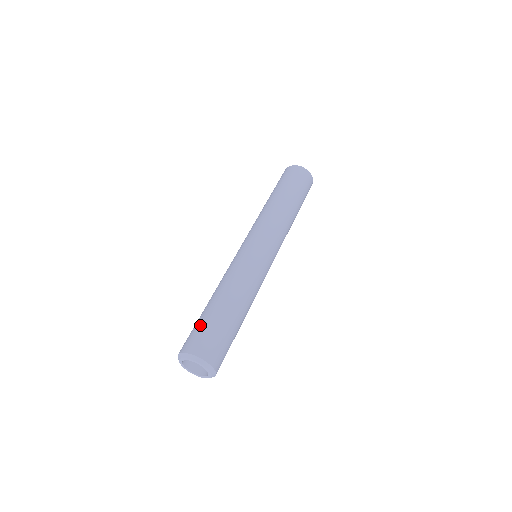
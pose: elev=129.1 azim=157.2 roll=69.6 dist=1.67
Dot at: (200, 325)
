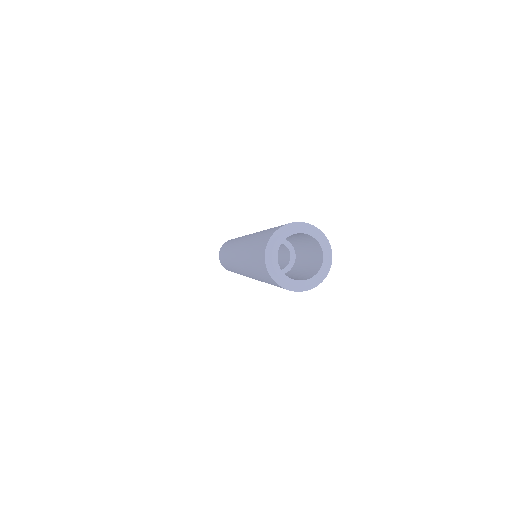
Dot at: occluded
